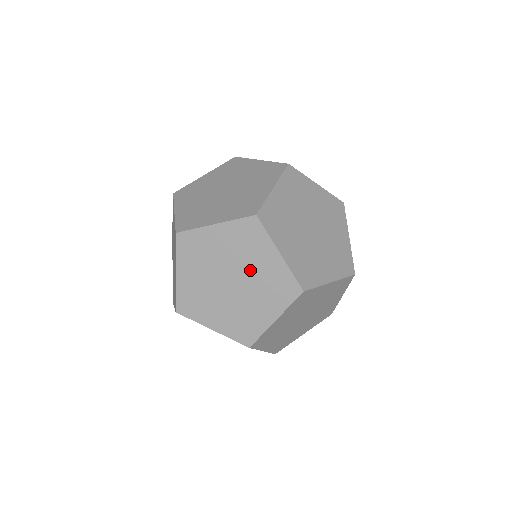
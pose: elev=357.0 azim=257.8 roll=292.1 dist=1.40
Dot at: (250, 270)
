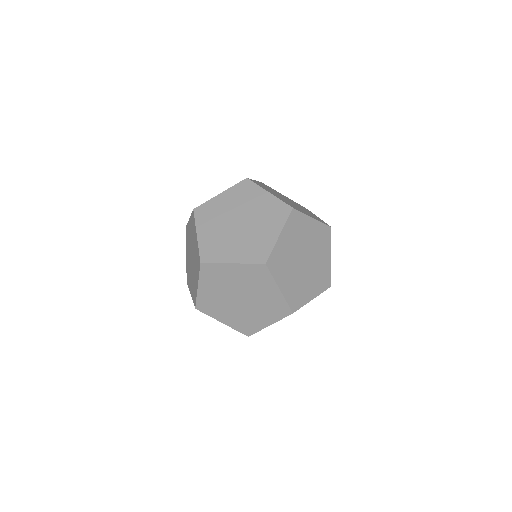
Dot at: (256, 295)
